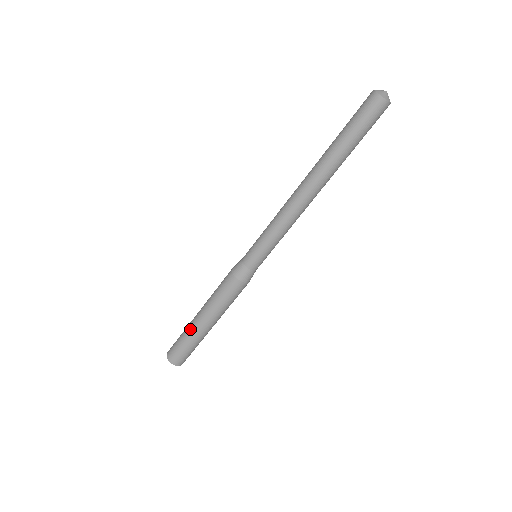
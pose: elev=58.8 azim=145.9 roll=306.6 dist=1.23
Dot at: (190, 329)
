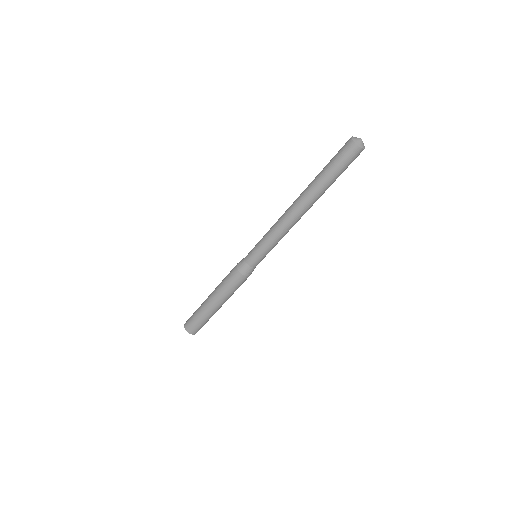
Dot at: (203, 307)
